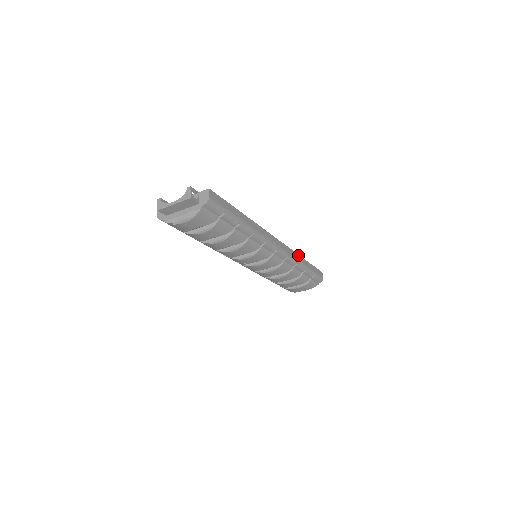
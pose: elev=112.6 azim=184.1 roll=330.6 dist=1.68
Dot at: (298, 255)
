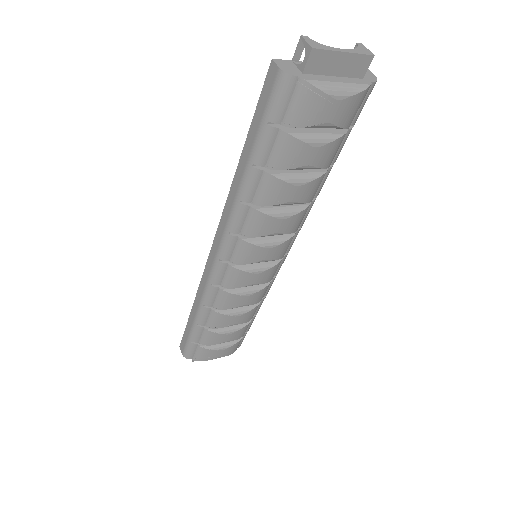
Dot at: occluded
